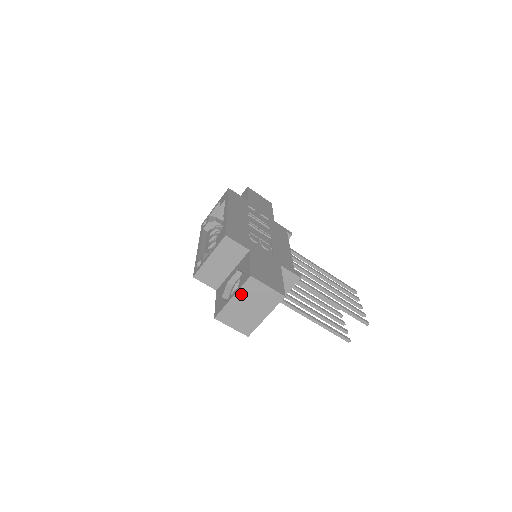
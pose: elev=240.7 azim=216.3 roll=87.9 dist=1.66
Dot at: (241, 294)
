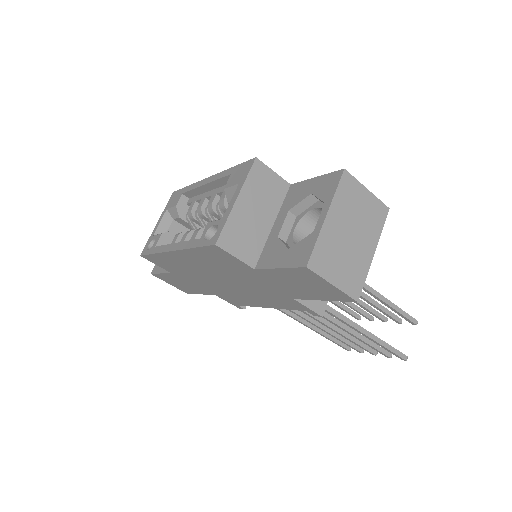
Dot at: (337, 207)
